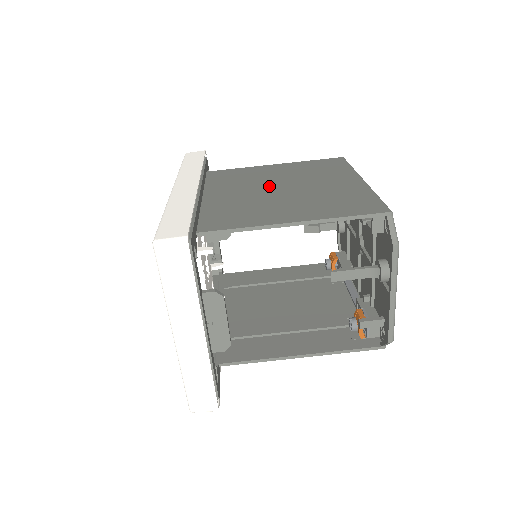
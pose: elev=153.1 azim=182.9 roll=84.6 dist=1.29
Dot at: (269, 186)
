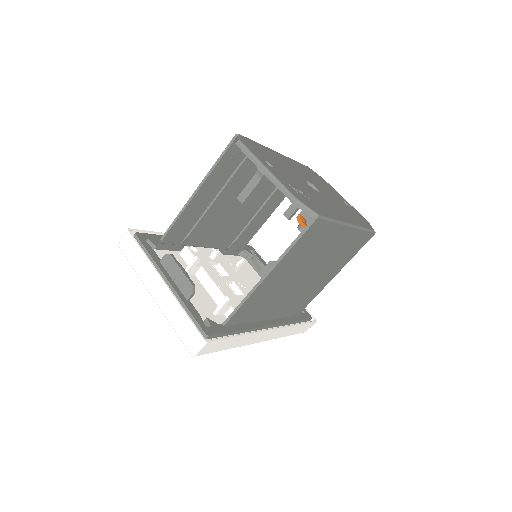
Dot at: (238, 209)
